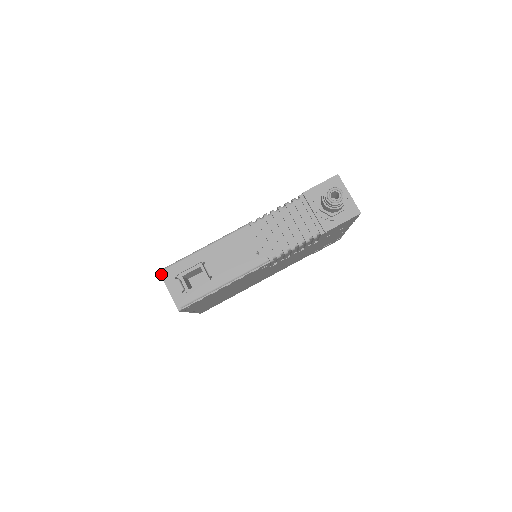
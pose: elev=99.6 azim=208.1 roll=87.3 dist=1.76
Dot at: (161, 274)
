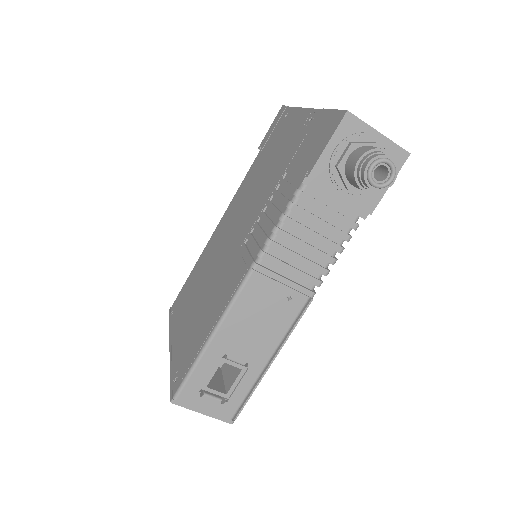
Dot at: (177, 404)
